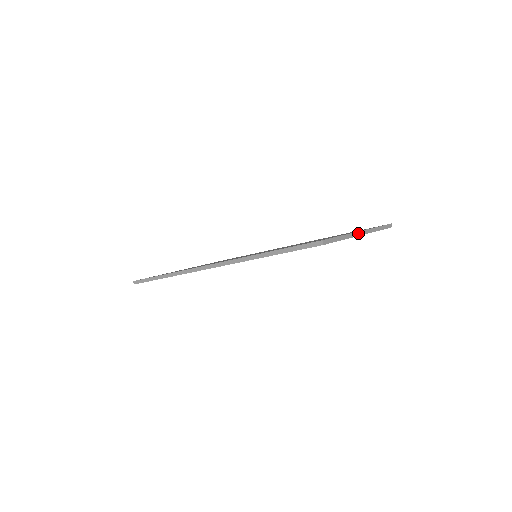
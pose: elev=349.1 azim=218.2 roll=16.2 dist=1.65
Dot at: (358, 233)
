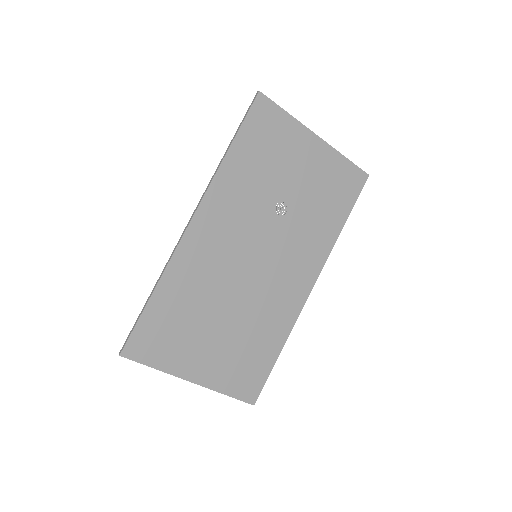
Dot at: (311, 132)
